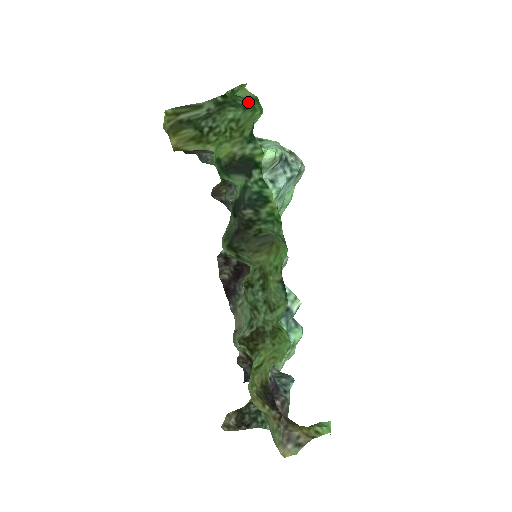
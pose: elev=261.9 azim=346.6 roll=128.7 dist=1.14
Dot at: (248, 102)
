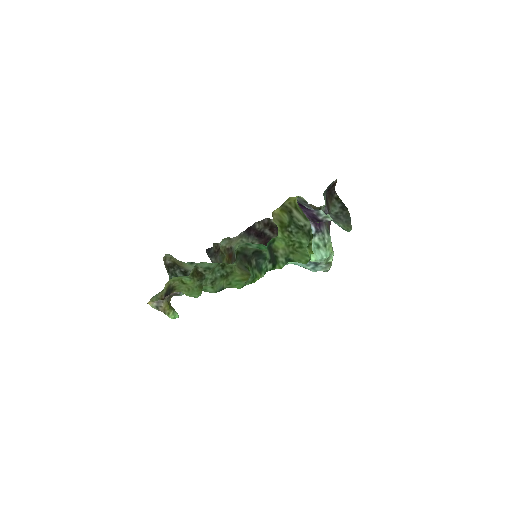
Dot at: occluded
